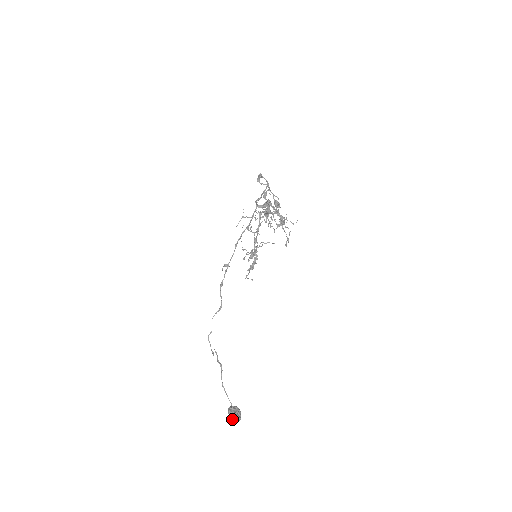
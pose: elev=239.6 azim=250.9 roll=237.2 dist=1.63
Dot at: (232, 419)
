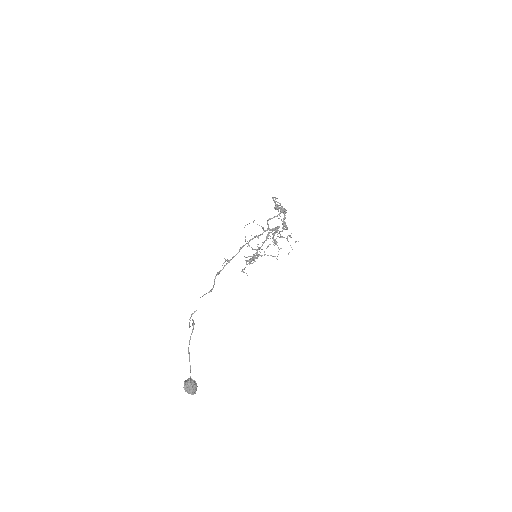
Dot at: (186, 386)
